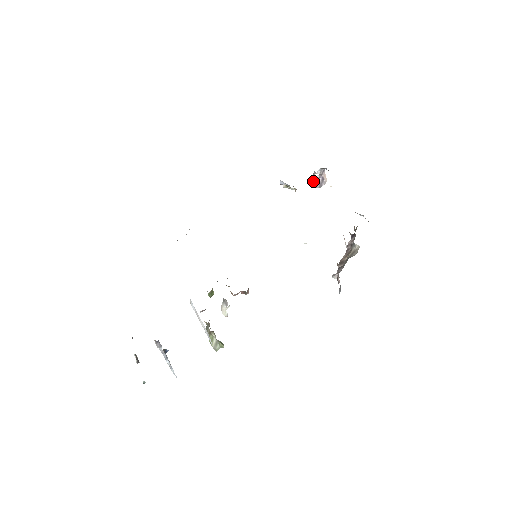
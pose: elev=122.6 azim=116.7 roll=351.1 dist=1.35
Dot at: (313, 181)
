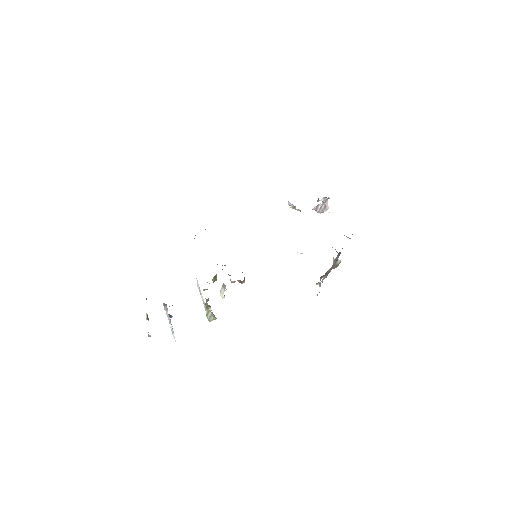
Dot at: (317, 207)
